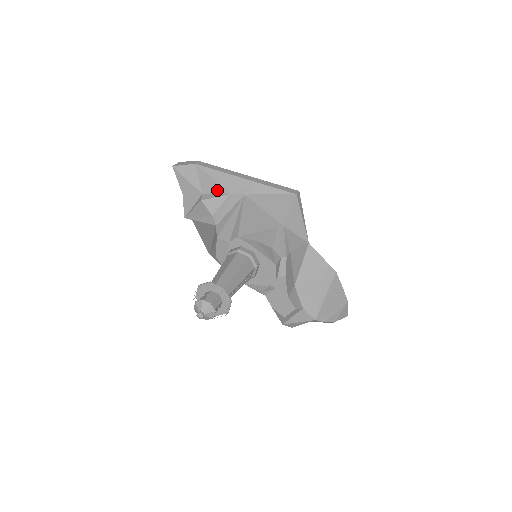
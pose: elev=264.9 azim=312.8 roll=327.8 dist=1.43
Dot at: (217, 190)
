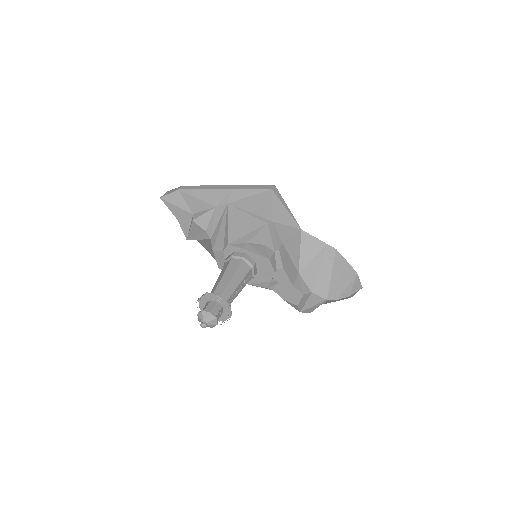
Dot at: (204, 207)
